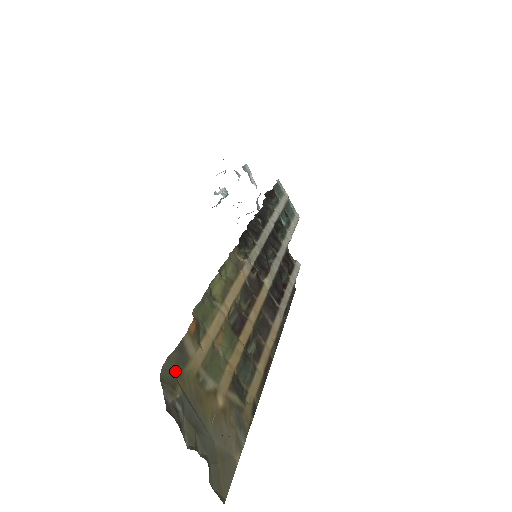
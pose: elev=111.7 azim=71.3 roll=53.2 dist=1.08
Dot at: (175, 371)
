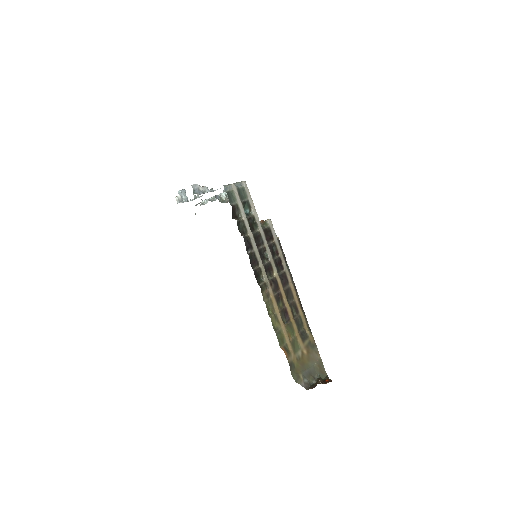
Dot at: (295, 372)
